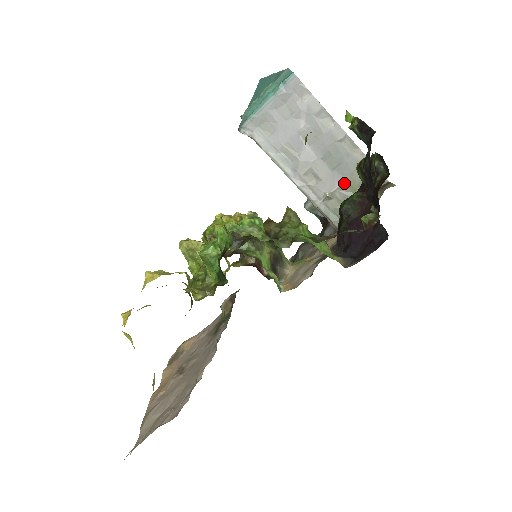
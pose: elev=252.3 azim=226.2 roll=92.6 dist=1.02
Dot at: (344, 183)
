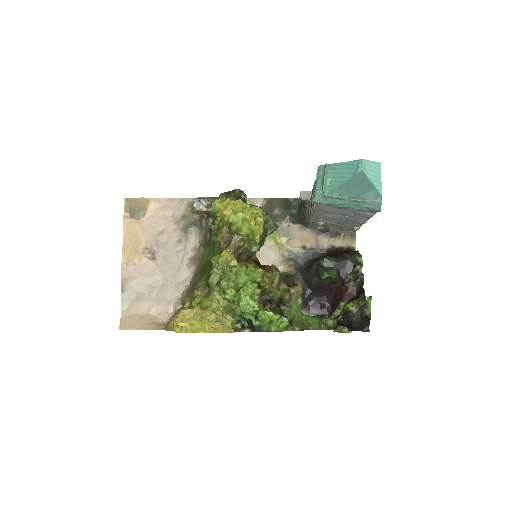
Dot at: (335, 225)
